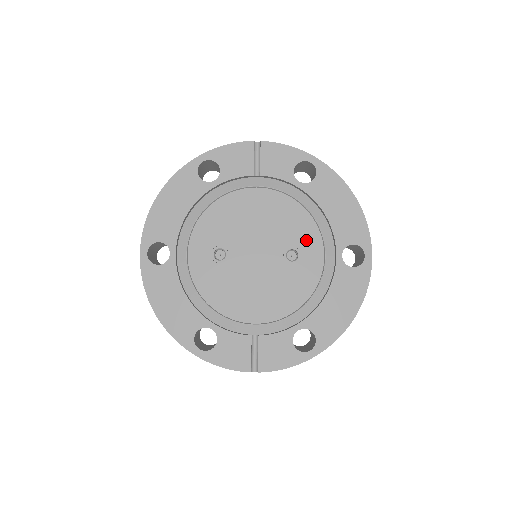
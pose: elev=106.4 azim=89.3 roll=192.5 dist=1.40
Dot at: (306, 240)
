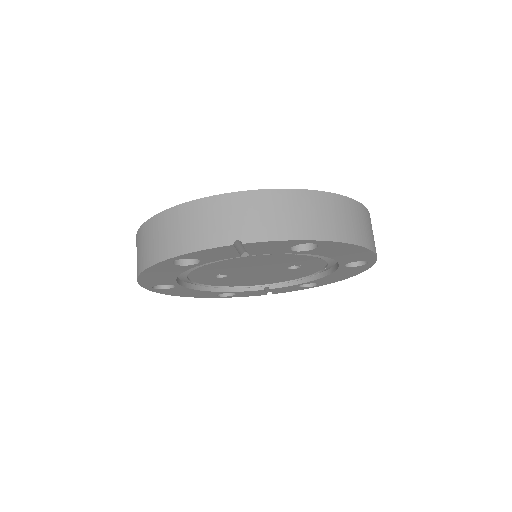
Dot at: (308, 262)
